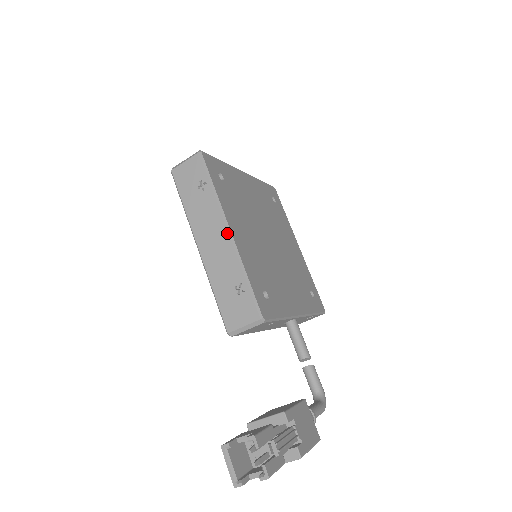
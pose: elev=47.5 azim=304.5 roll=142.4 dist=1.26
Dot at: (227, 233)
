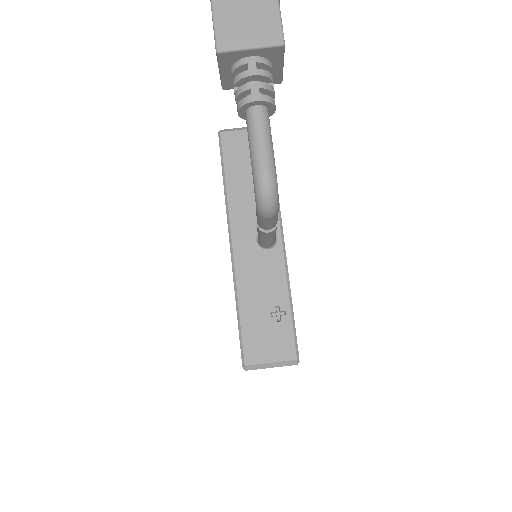
Dot at: occluded
